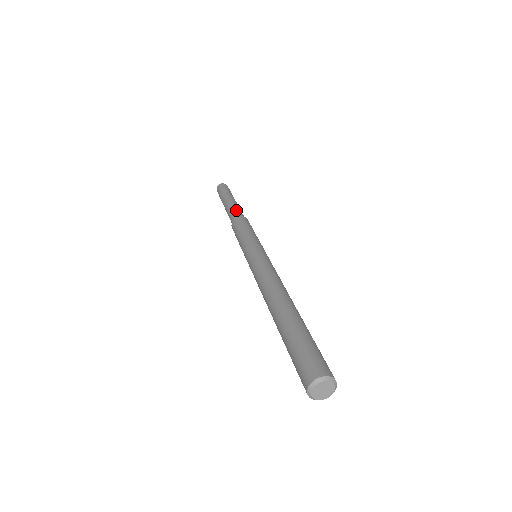
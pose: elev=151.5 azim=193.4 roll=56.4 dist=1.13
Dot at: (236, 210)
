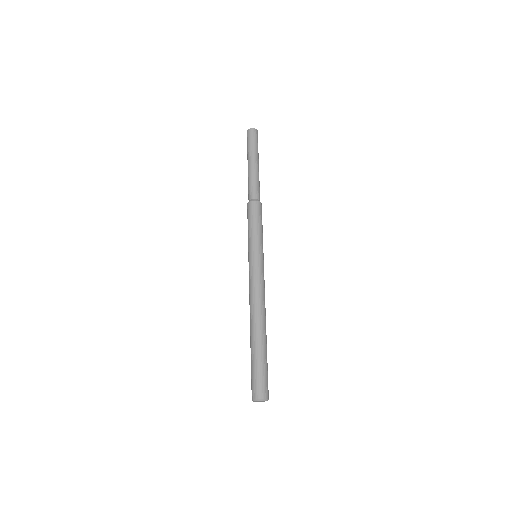
Dot at: (249, 188)
